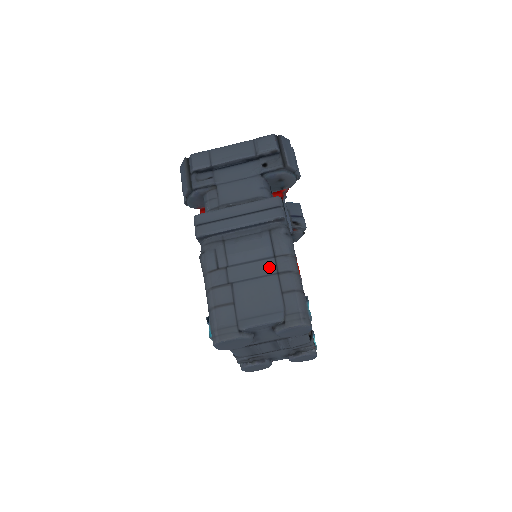
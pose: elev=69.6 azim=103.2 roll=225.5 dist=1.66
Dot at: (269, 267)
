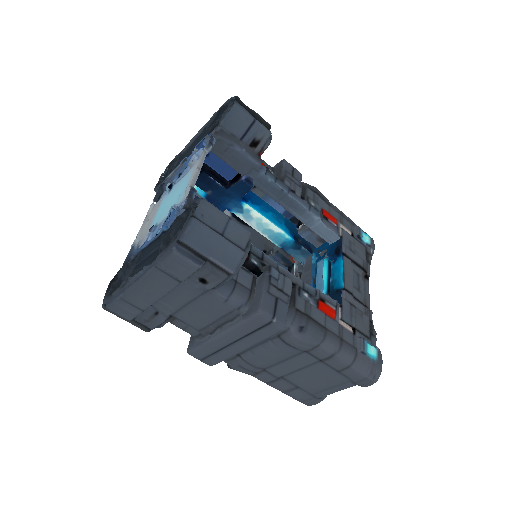
Dot at: (307, 360)
